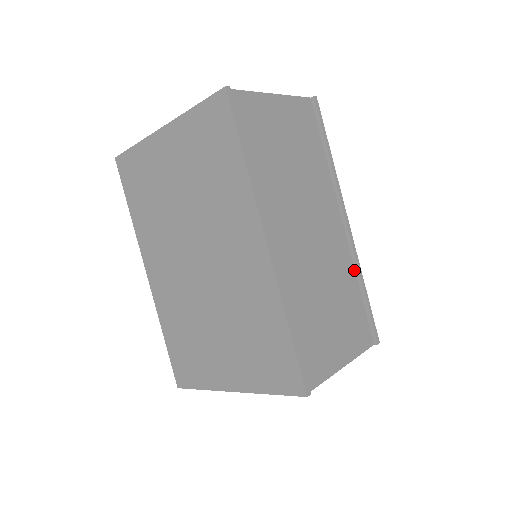
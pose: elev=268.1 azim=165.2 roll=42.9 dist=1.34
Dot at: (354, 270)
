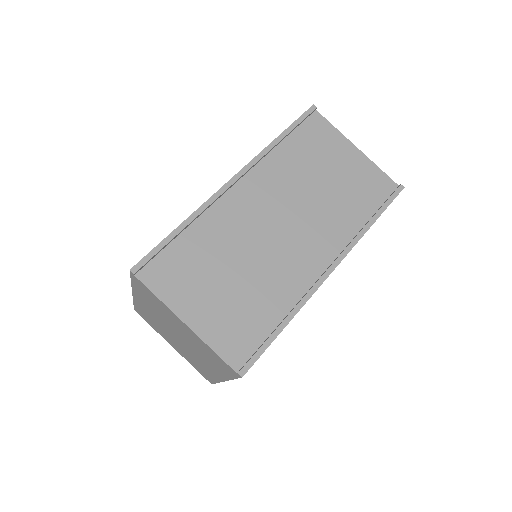
Dot at: (294, 305)
